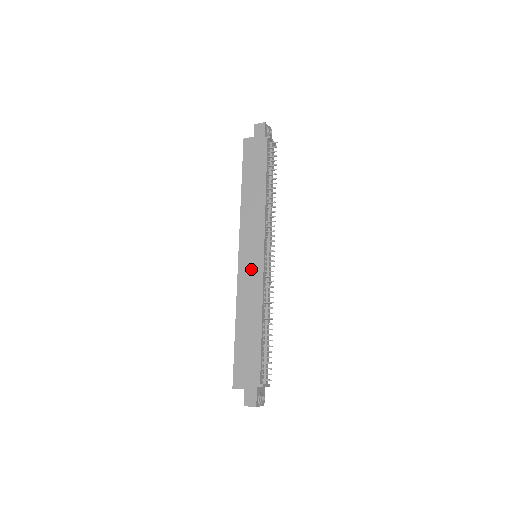
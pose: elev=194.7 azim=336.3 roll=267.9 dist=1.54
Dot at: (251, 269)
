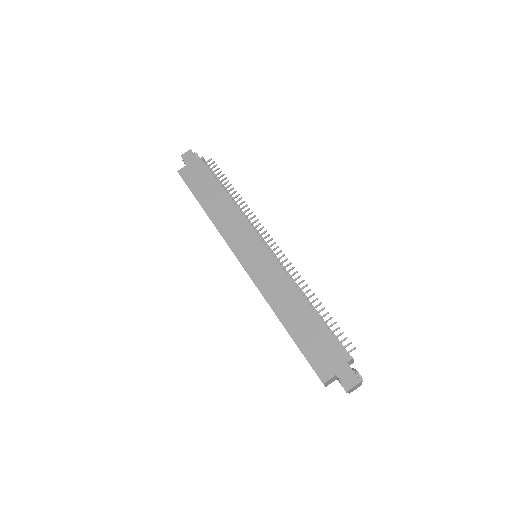
Dot at: (262, 265)
